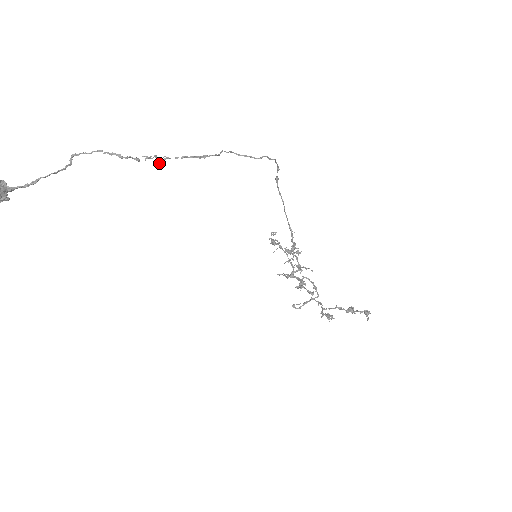
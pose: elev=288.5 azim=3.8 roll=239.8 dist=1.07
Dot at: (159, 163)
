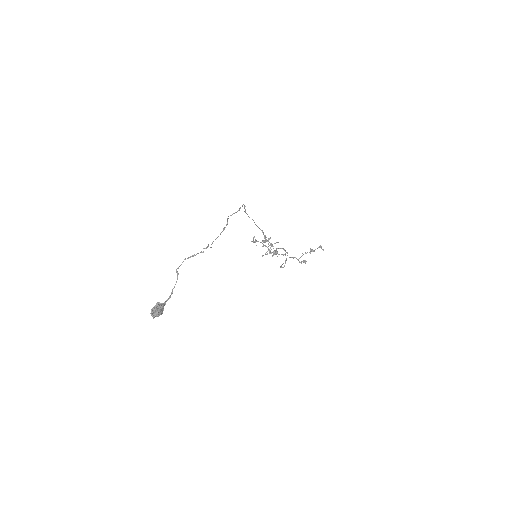
Dot at: (211, 247)
